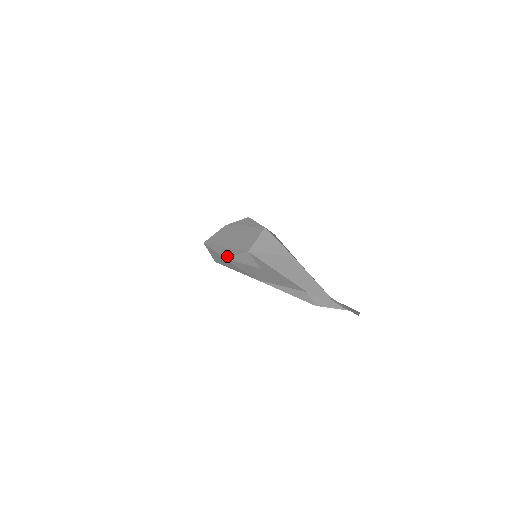
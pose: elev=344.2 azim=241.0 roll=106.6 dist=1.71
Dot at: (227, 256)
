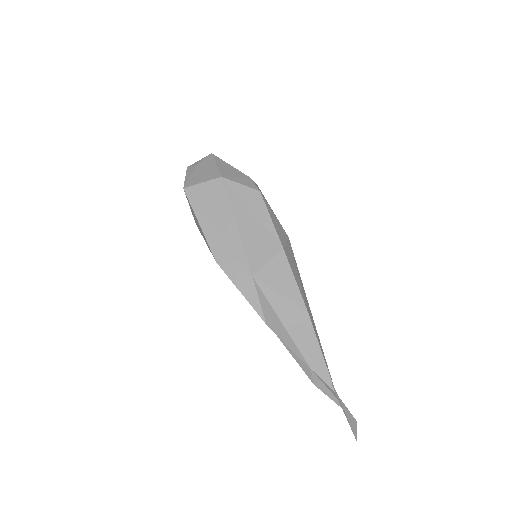
Dot at: (221, 262)
